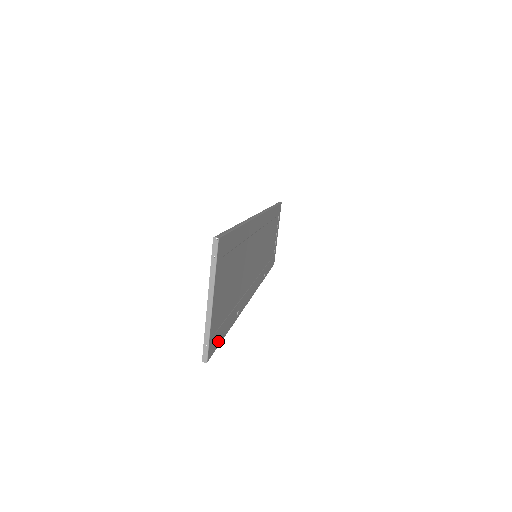
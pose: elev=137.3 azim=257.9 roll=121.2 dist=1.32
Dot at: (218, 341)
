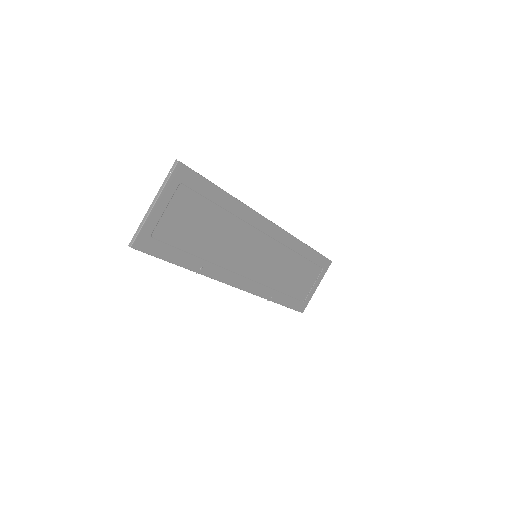
Dot at: (156, 252)
